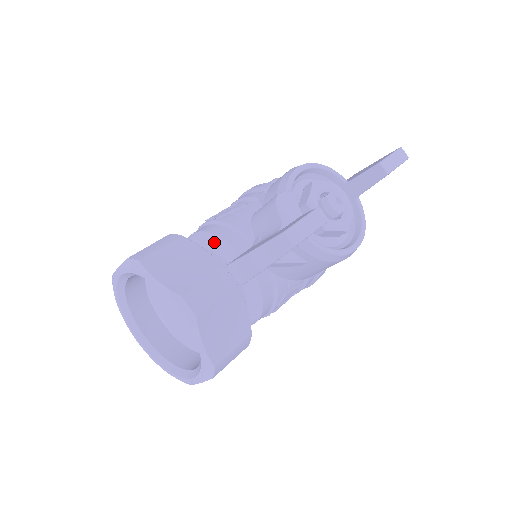
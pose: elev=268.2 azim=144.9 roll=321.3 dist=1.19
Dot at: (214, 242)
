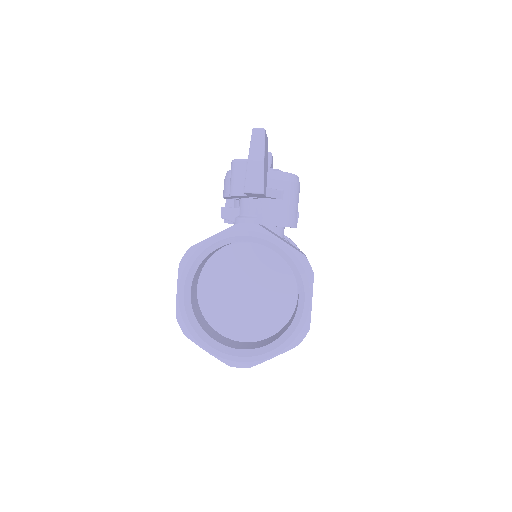
Dot at: occluded
